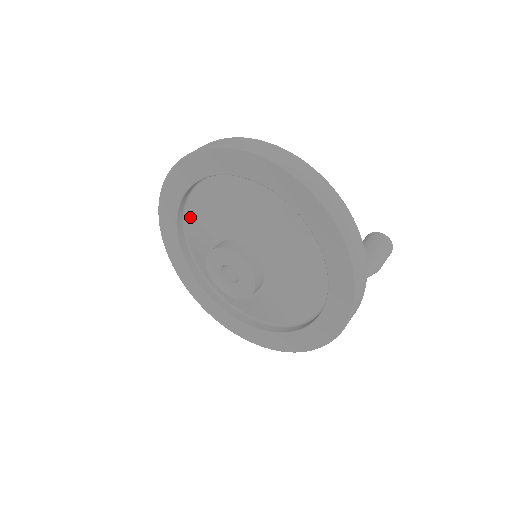
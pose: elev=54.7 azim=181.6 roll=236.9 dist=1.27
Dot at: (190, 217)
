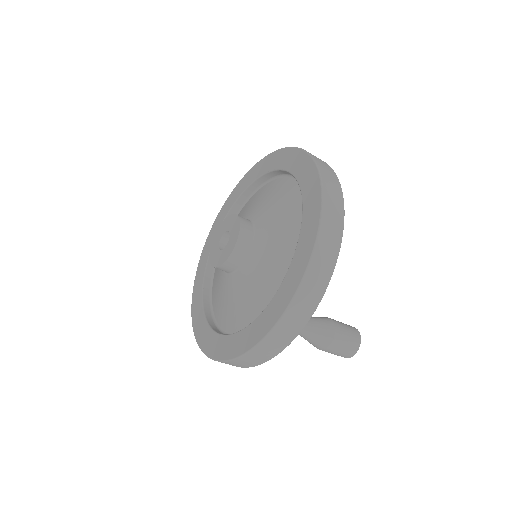
Dot at: occluded
